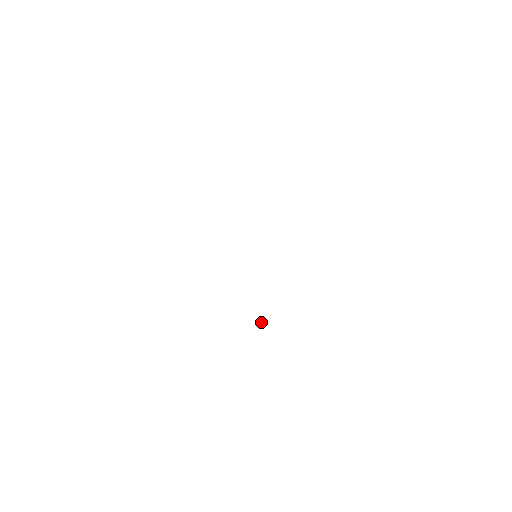
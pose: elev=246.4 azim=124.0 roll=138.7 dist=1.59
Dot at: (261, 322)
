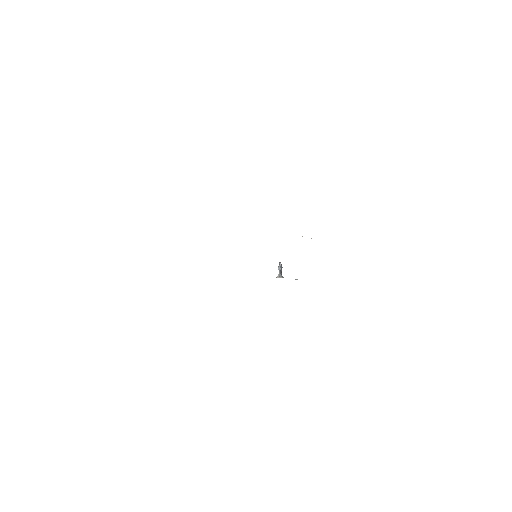
Dot at: (278, 269)
